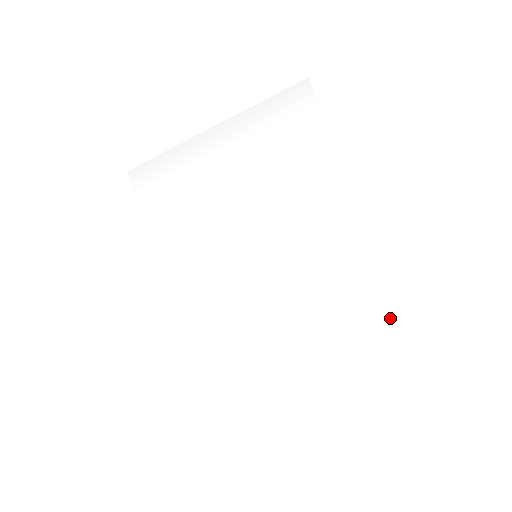
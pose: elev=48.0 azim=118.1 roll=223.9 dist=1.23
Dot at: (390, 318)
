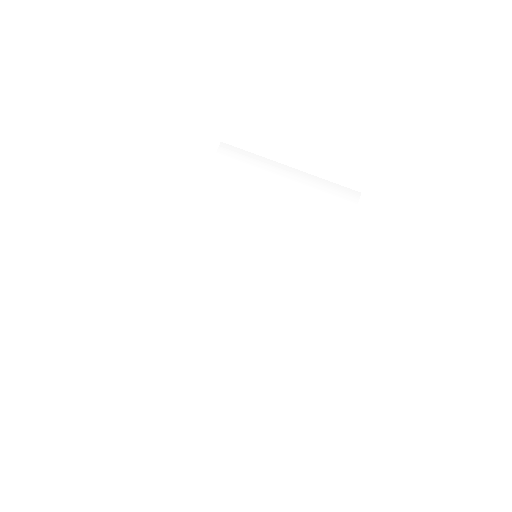
Dot at: (300, 348)
